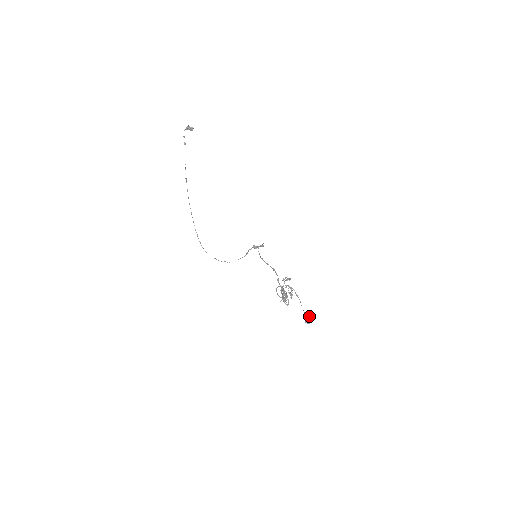
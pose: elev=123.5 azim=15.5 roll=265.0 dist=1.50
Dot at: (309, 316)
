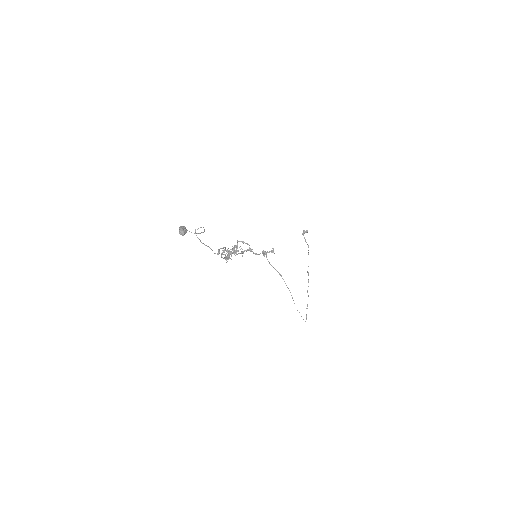
Dot at: (181, 226)
